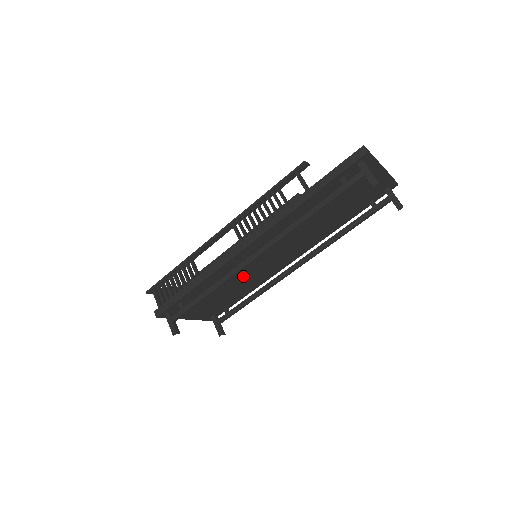
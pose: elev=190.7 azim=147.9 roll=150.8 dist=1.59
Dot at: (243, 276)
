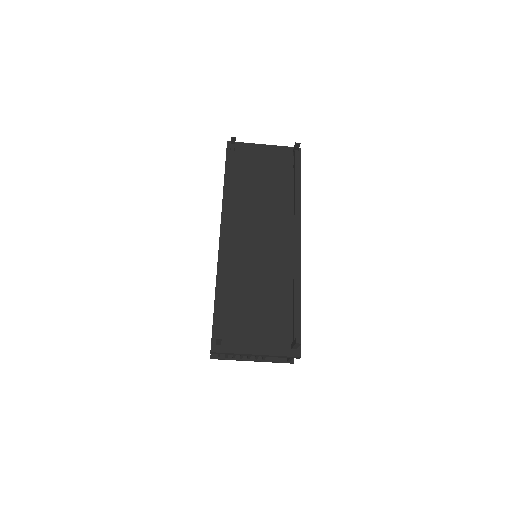
Dot at: (259, 275)
